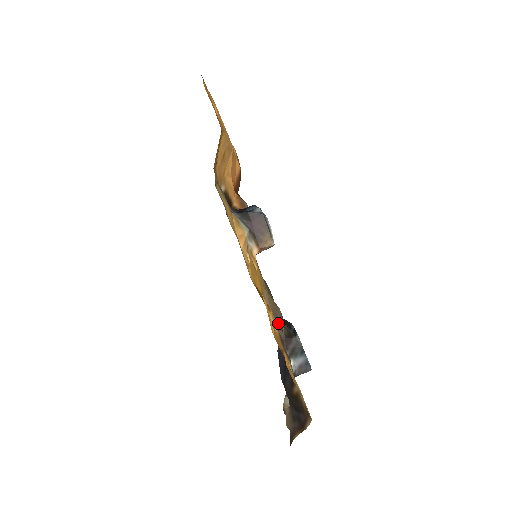
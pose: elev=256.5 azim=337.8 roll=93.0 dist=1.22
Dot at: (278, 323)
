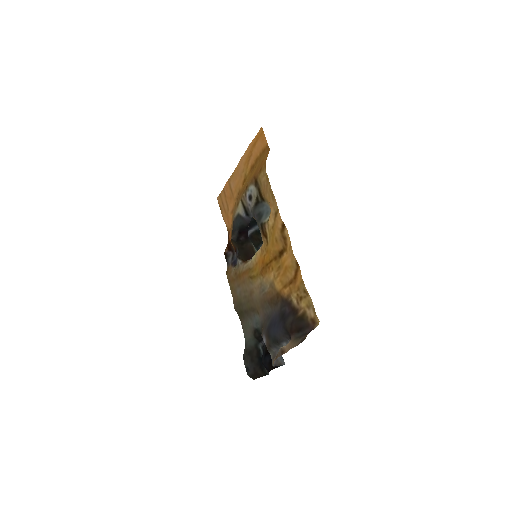
Dot at: (265, 310)
